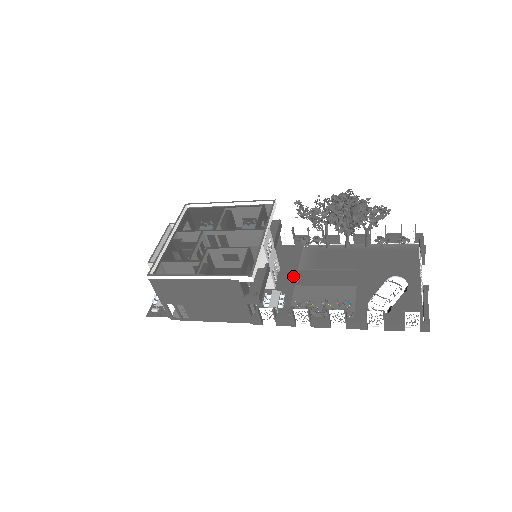
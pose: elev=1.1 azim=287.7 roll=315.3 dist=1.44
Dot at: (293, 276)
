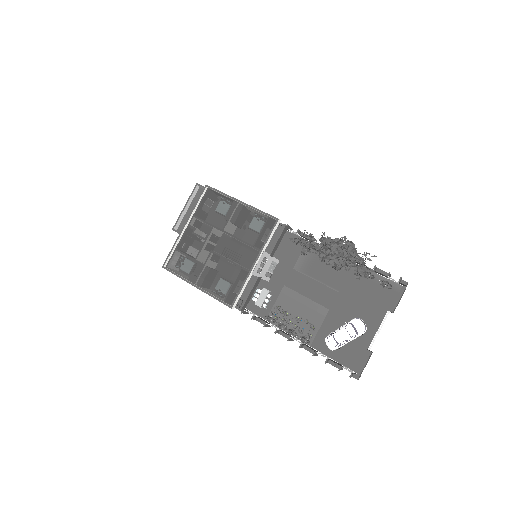
Dot at: (286, 274)
